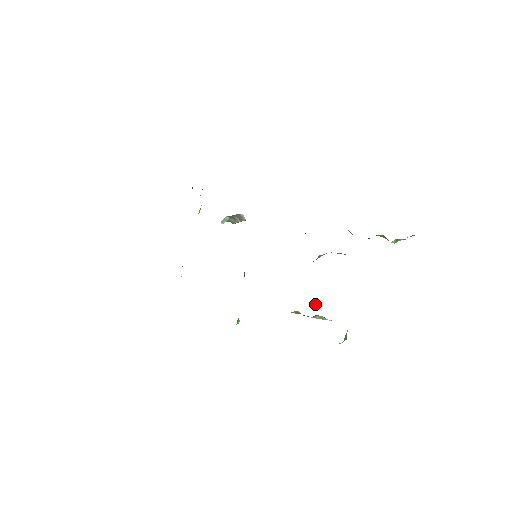
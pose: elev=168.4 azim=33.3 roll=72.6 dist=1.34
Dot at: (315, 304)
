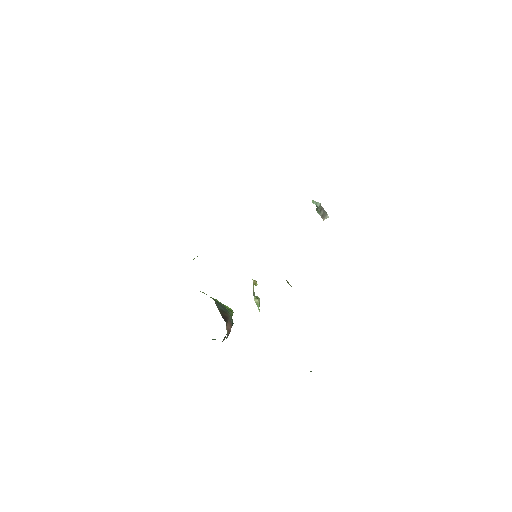
Dot at: (231, 311)
